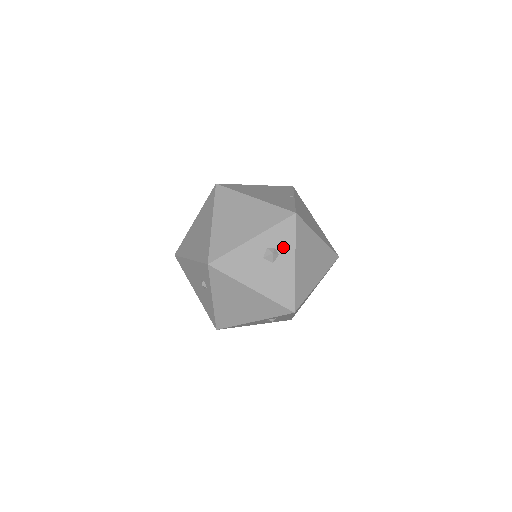
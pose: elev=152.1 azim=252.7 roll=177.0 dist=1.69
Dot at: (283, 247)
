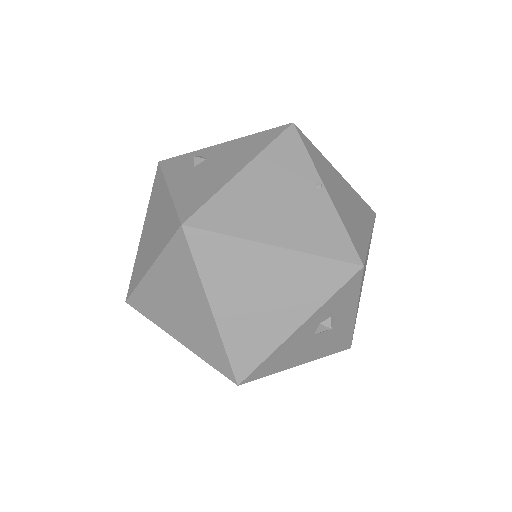
Dot at: (342, 309)
